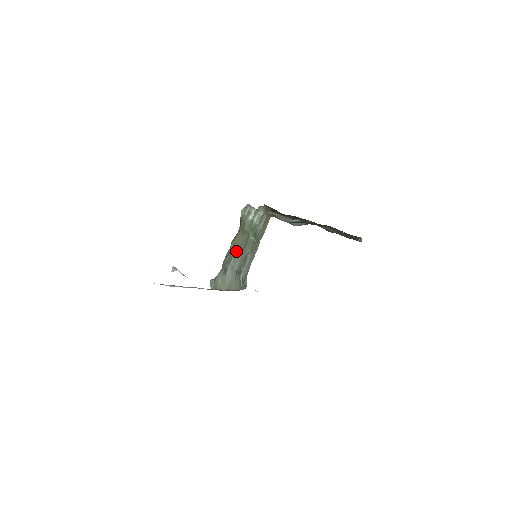
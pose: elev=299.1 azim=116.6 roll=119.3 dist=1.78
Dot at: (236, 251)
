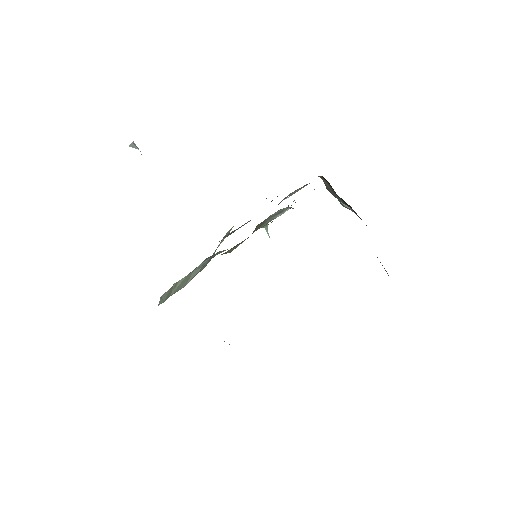
Dot at: occluded
